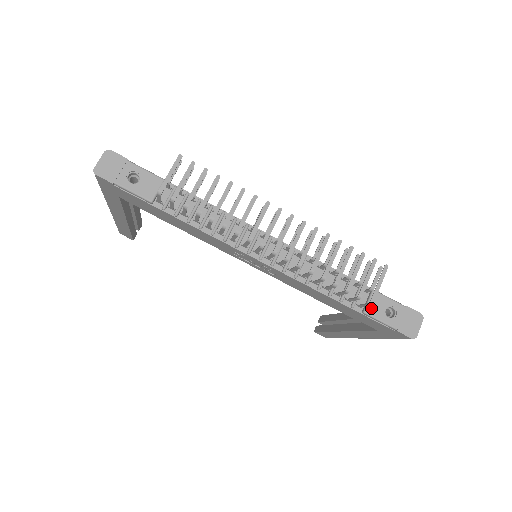
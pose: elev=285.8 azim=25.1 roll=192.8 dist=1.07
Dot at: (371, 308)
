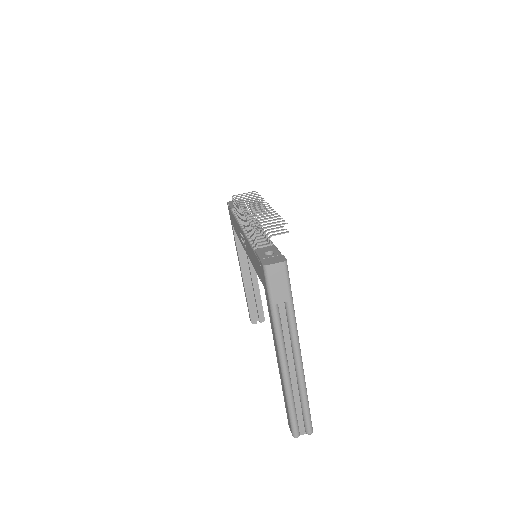
Dot at: (261, 249)
